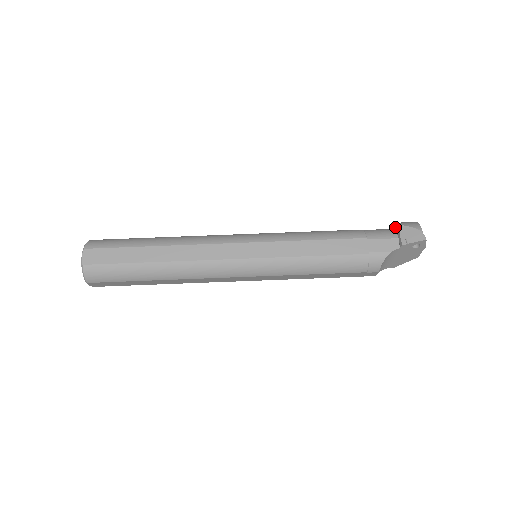
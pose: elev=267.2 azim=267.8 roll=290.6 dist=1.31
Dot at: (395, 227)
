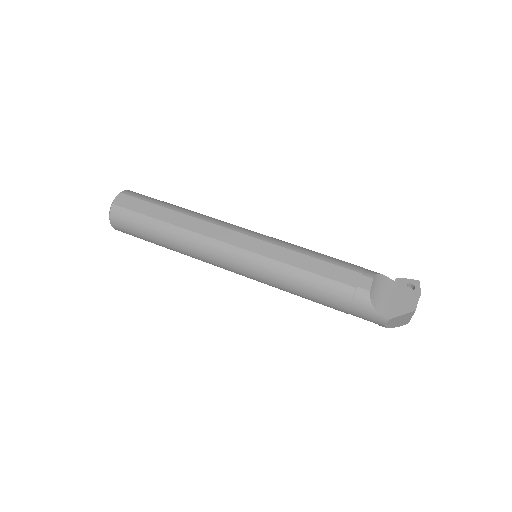
Dot at: occluded
